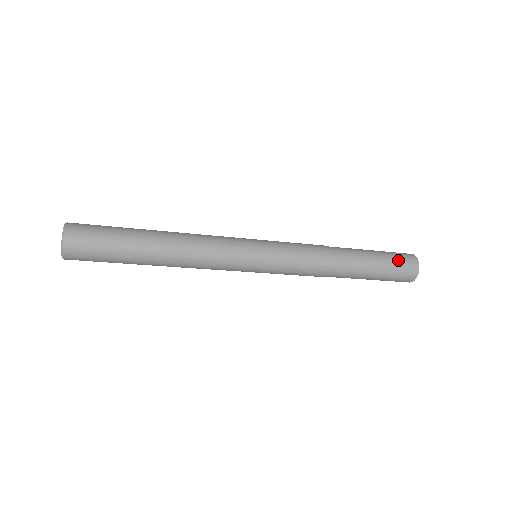
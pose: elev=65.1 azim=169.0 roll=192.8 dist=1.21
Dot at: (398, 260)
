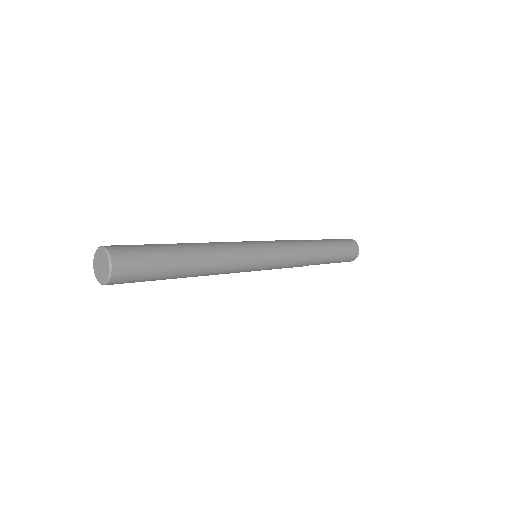
Dot at: (341, 239)
